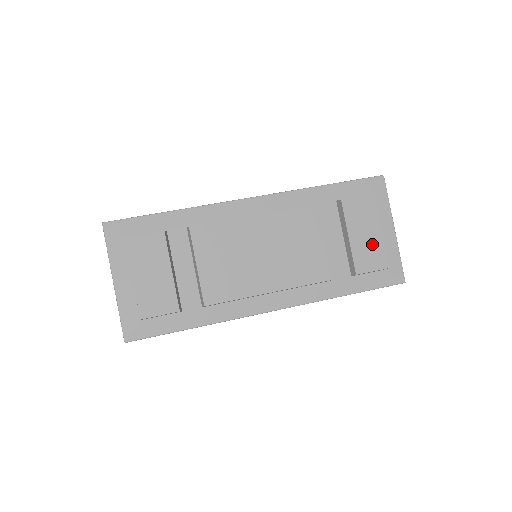
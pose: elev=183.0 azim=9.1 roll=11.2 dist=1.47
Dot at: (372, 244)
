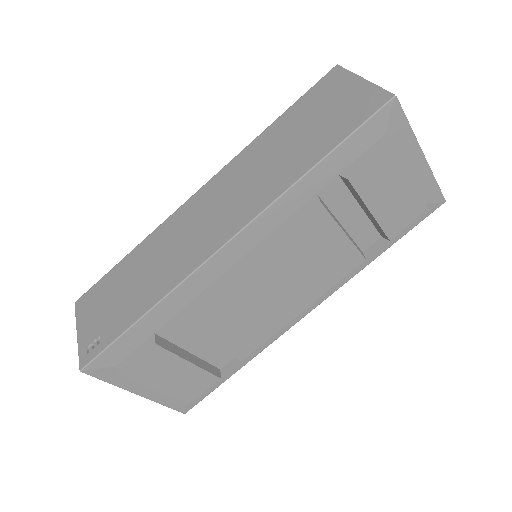
Dot at: (401, 200)
